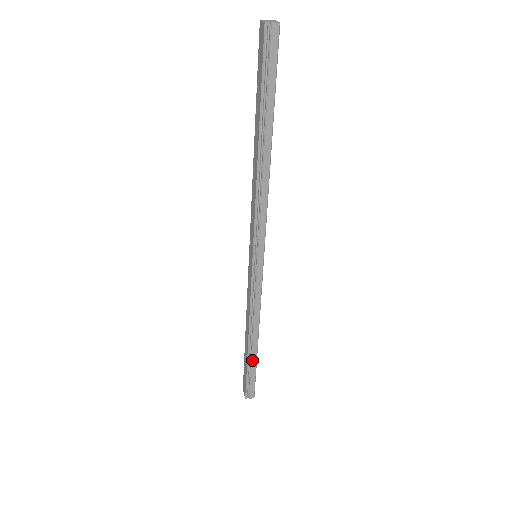
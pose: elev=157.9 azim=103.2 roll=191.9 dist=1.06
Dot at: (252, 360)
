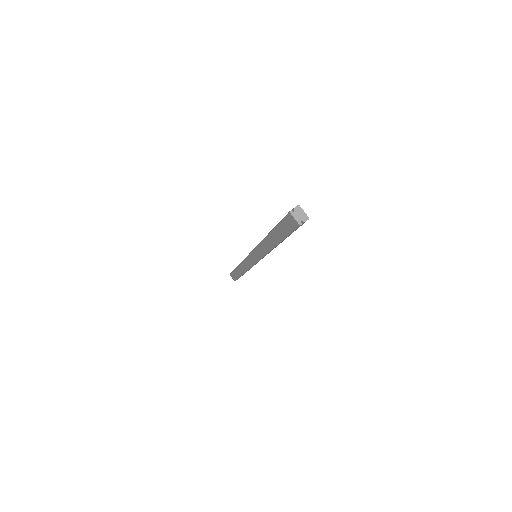
Dot at: (243, 274)
